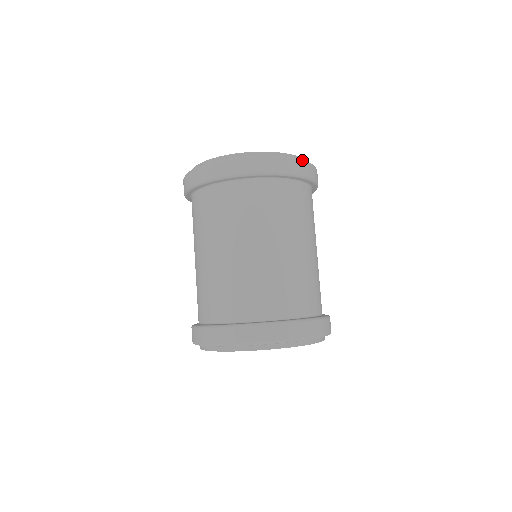
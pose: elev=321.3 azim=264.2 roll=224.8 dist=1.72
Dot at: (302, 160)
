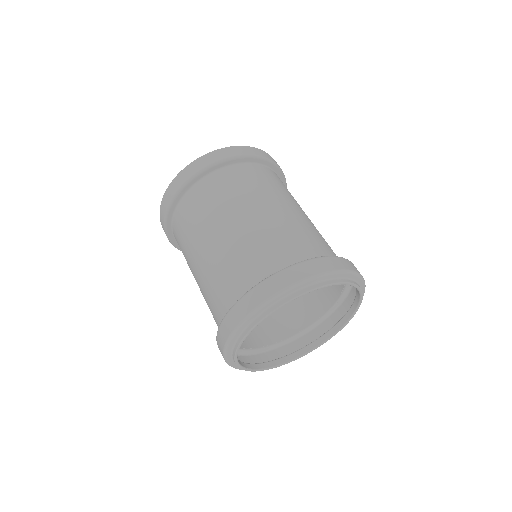
Dot at: occluded
